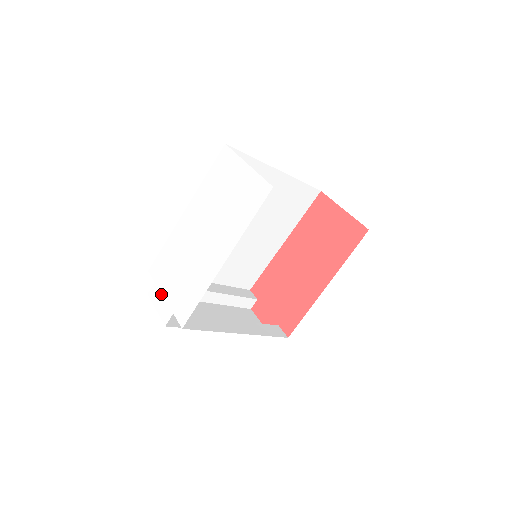
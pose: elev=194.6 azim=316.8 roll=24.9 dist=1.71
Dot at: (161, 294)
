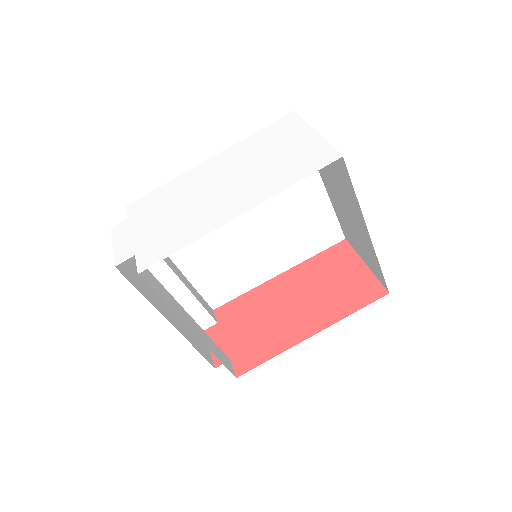
Dot at: (130, 232)
